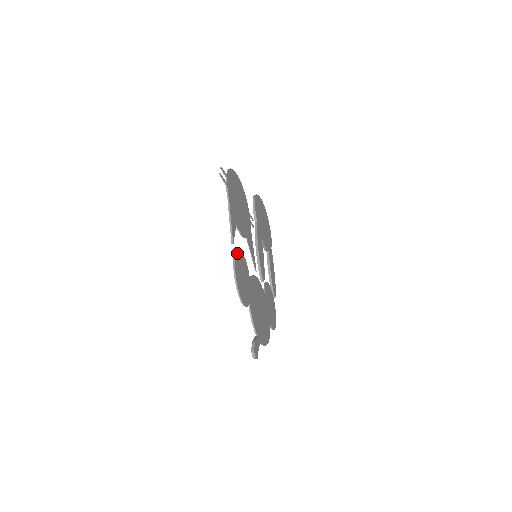
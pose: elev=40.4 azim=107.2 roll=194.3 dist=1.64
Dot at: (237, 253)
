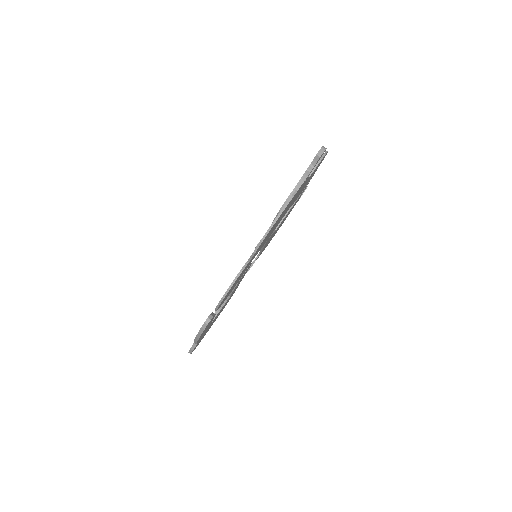
Dot at: occluded
